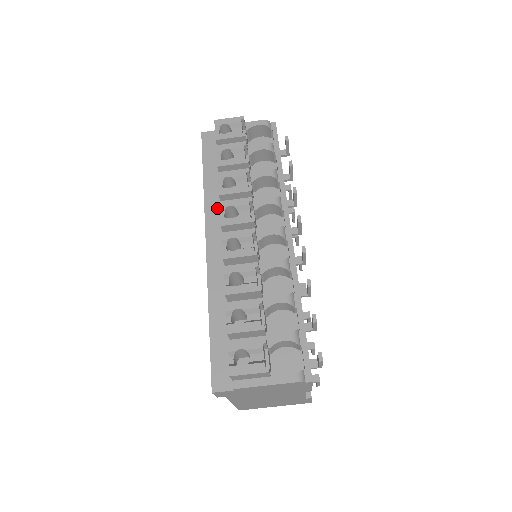
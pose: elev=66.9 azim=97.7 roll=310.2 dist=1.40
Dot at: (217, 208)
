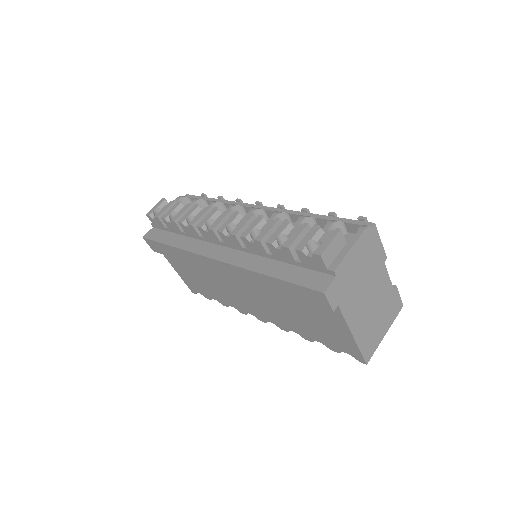
Dot at: (199, 244)
